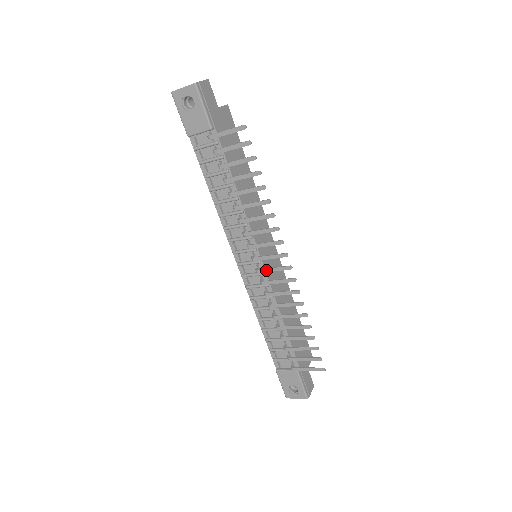
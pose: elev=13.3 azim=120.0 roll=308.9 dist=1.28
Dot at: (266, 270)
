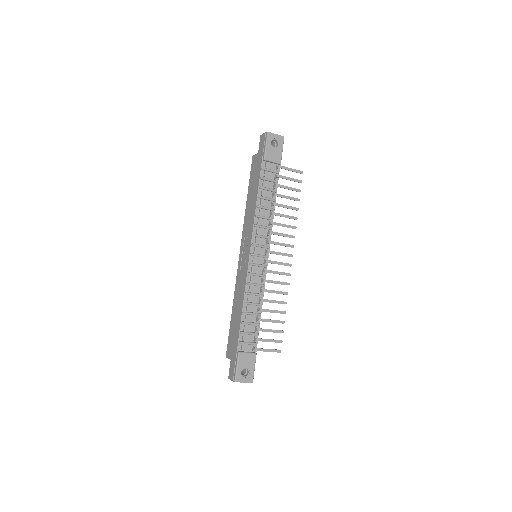
Dot at: (275, 262)
